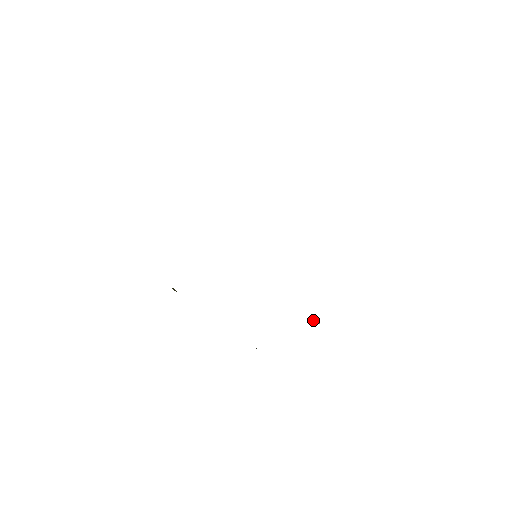
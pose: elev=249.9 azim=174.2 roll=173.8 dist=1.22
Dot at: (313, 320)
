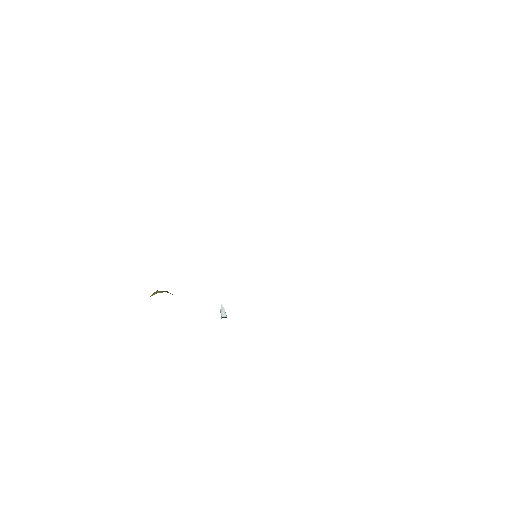
Dot at: (223, 310)
